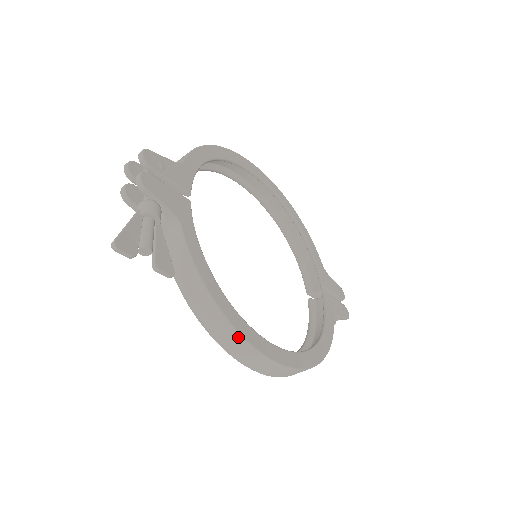
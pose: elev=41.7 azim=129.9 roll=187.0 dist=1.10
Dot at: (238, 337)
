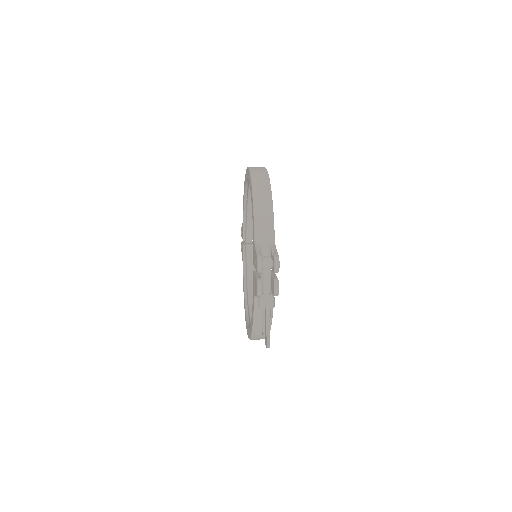
Dot at: occluded
